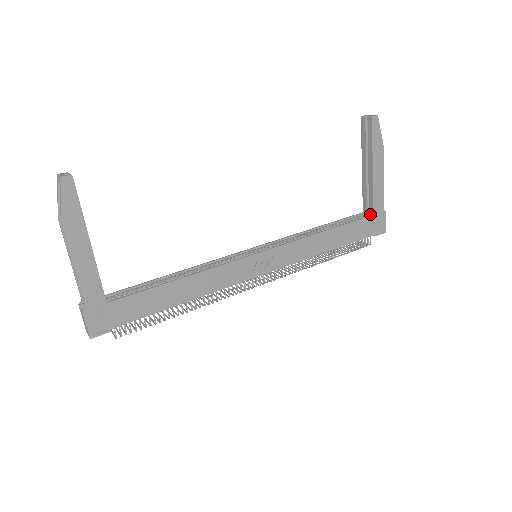
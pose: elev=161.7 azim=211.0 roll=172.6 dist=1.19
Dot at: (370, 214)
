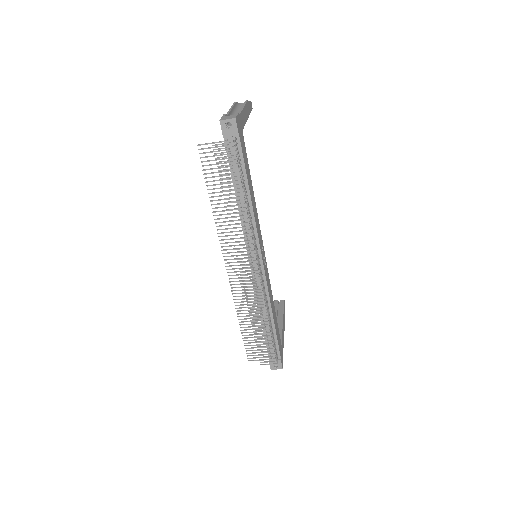
Dot at: occluded
